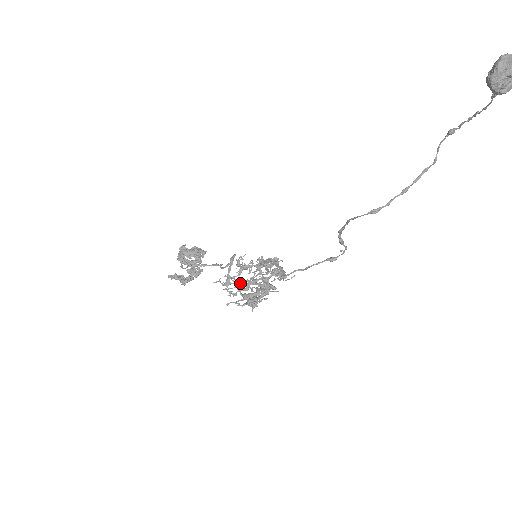
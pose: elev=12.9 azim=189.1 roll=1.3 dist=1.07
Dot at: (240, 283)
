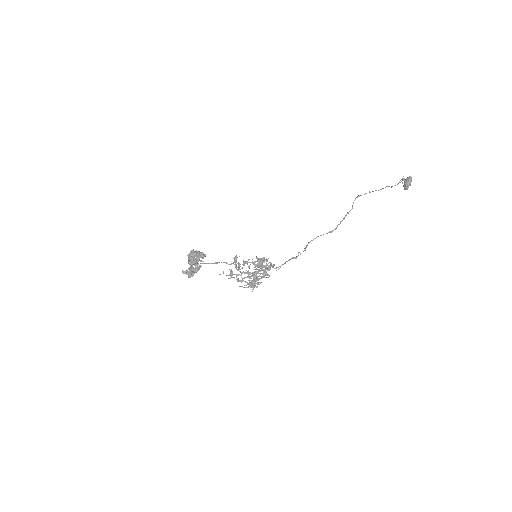
Dot at: (247, 273)
